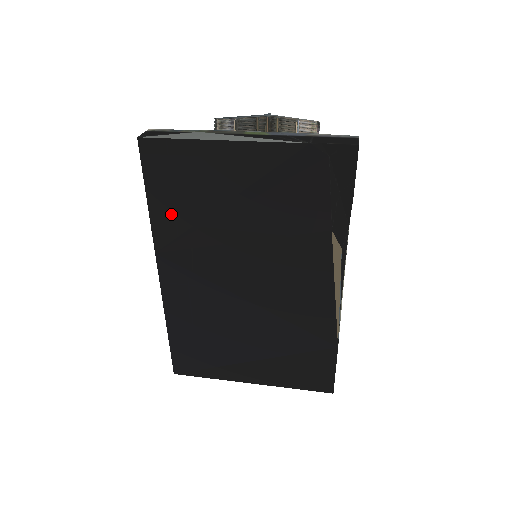
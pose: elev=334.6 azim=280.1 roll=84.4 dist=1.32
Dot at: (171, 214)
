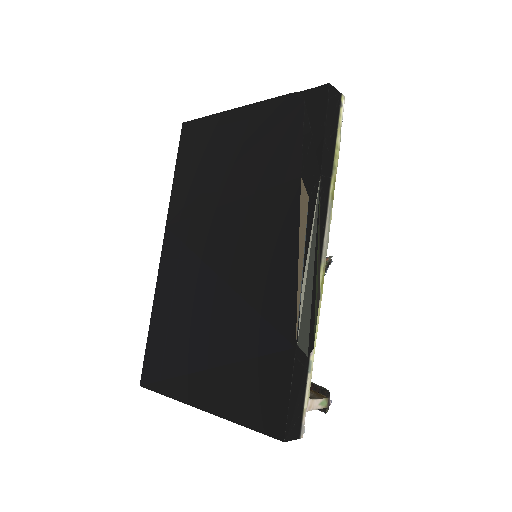
Dot at: (185, 184)
